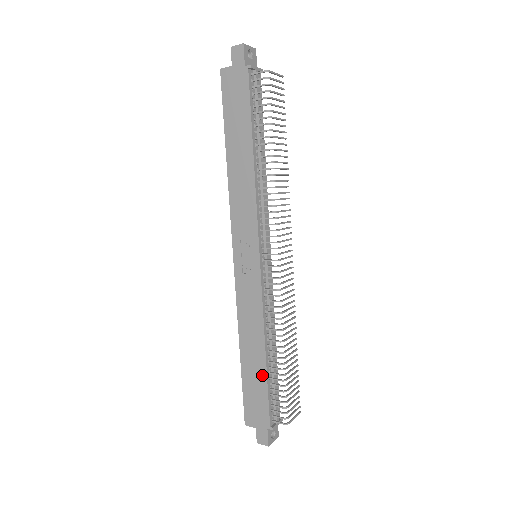
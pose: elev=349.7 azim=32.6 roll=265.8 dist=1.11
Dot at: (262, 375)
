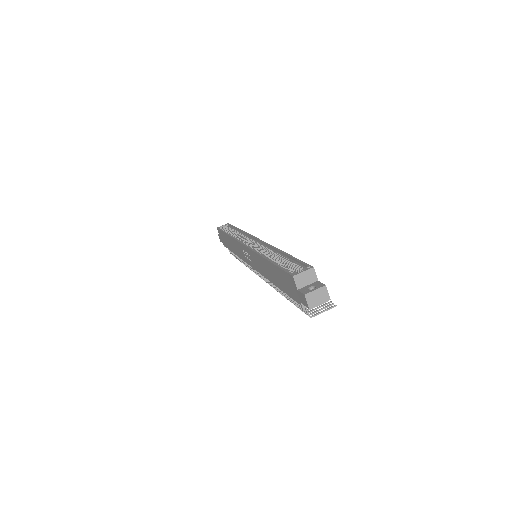
Dot at: (230, 248)
